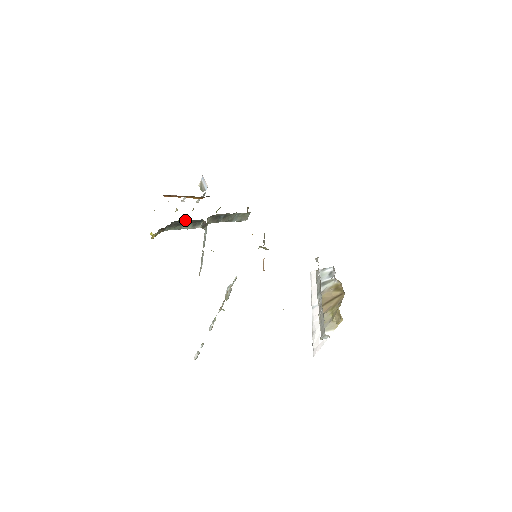
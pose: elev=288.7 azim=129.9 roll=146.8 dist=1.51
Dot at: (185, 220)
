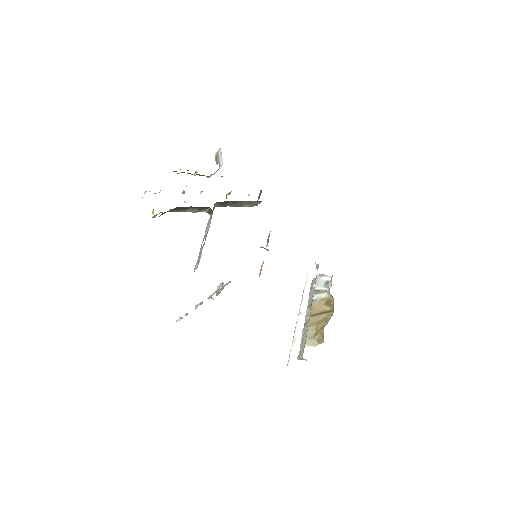
Dot at: (191, 206)
